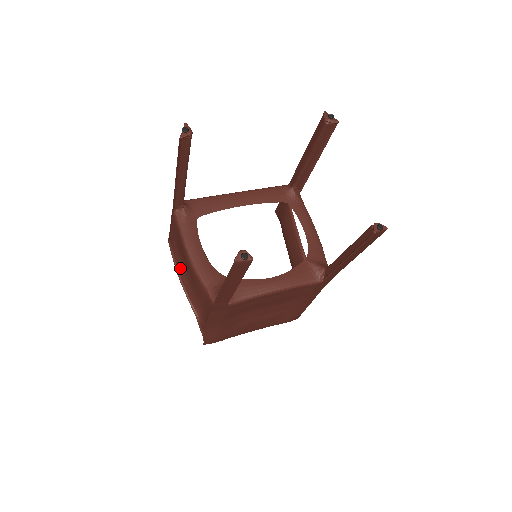
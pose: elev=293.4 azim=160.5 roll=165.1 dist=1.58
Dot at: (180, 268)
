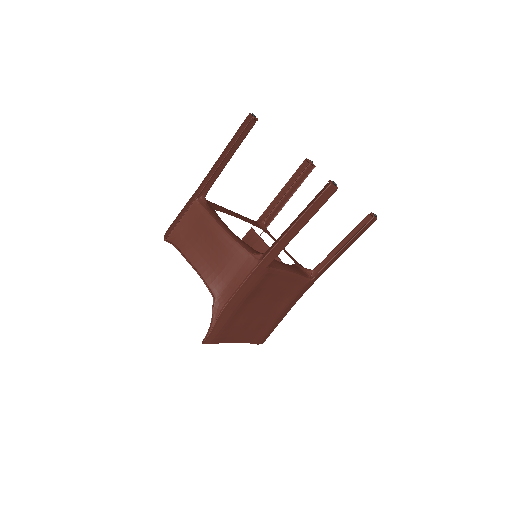
Dot at: (191, 255)
